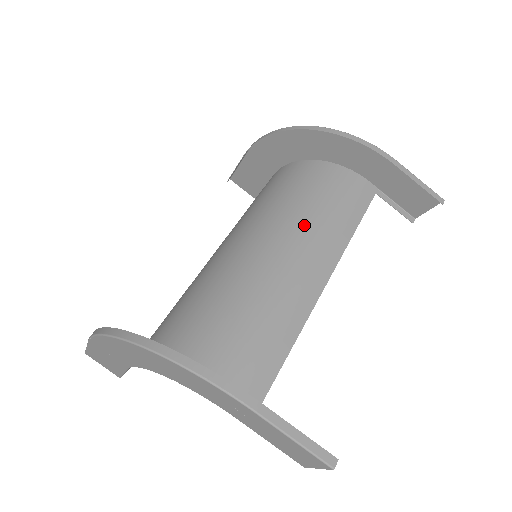
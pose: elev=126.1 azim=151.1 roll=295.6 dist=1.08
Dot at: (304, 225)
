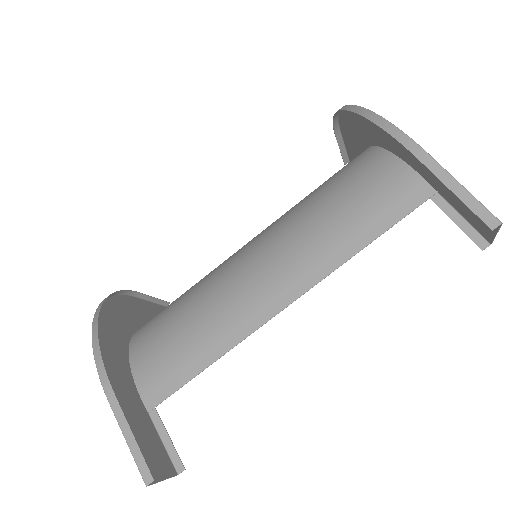
Dot at: (302, 231)
